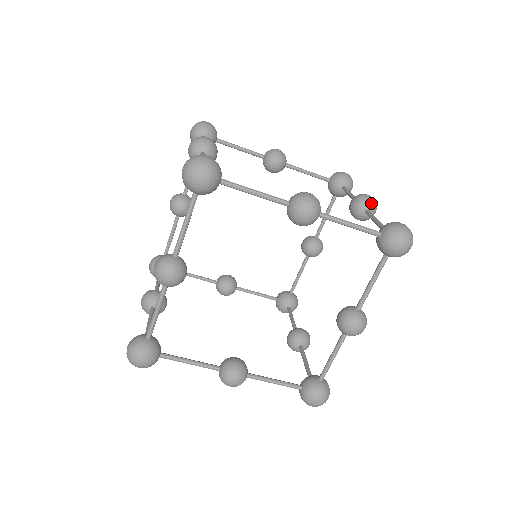
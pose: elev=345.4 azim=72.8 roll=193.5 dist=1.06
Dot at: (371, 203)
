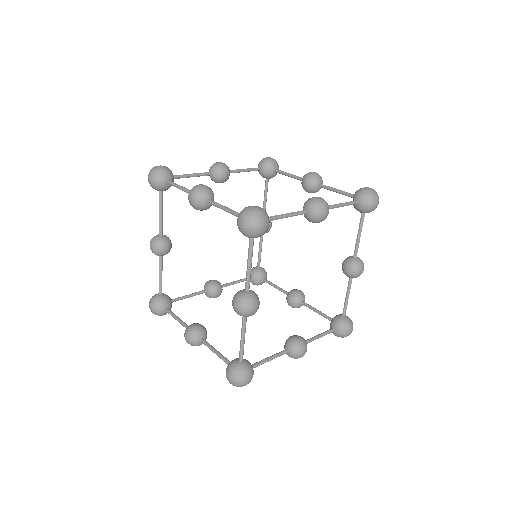
Dot at: (311, 203)
